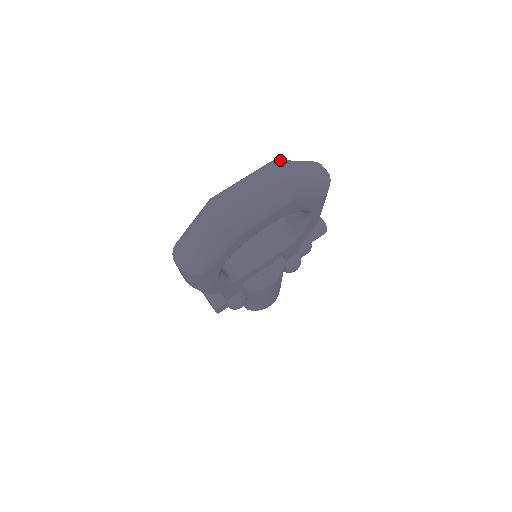
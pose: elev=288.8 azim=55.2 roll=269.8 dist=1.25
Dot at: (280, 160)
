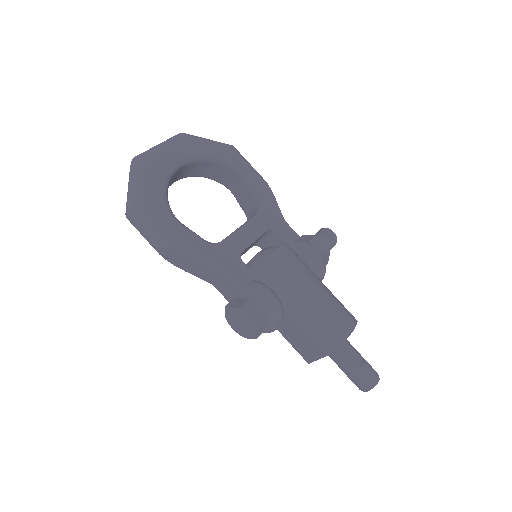
Dot at: occluded
